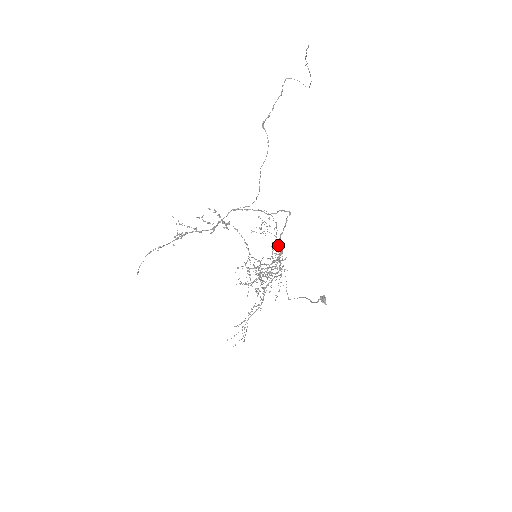
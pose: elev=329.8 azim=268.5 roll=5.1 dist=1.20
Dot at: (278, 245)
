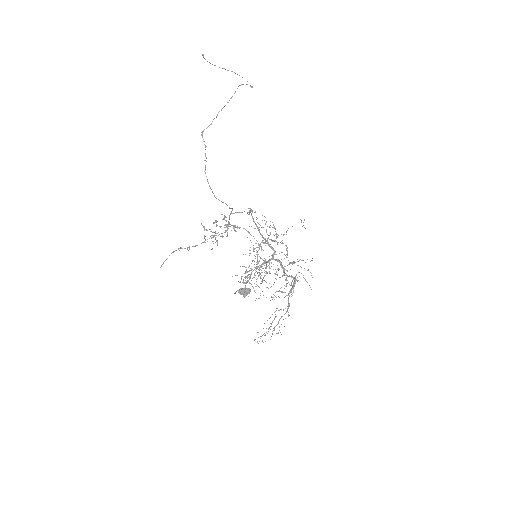
Dot at: (268, 244)
